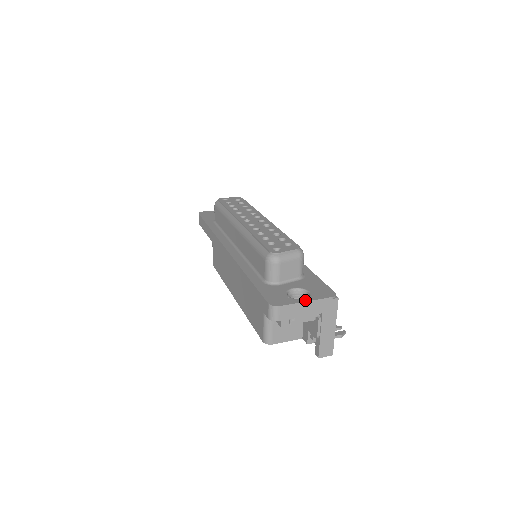
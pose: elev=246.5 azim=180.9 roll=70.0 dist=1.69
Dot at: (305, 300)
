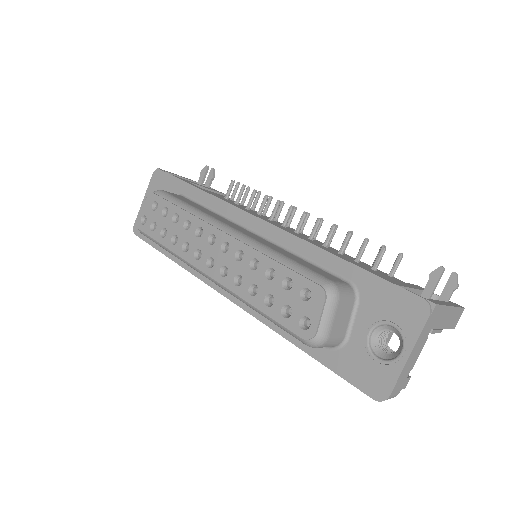
Dot at: (406, 355)
